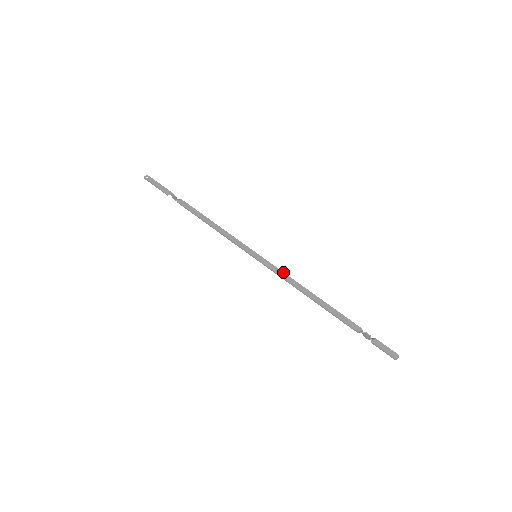
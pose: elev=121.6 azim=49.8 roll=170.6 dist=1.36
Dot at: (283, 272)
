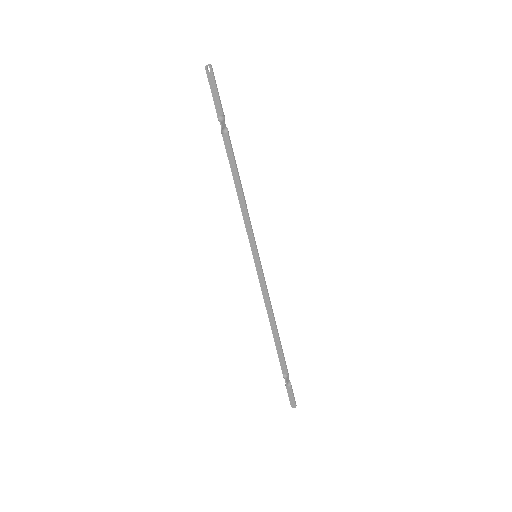
Dot at: (266, 289)
